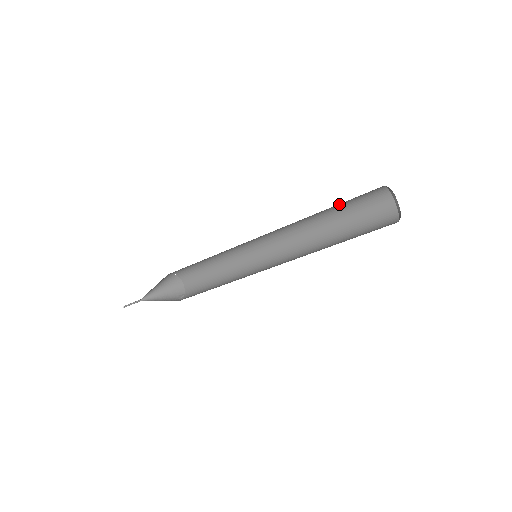
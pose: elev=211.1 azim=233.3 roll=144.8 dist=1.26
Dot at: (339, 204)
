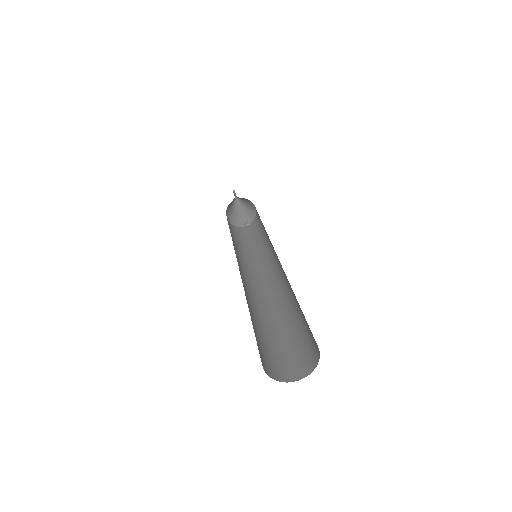
Dot at: occluded
